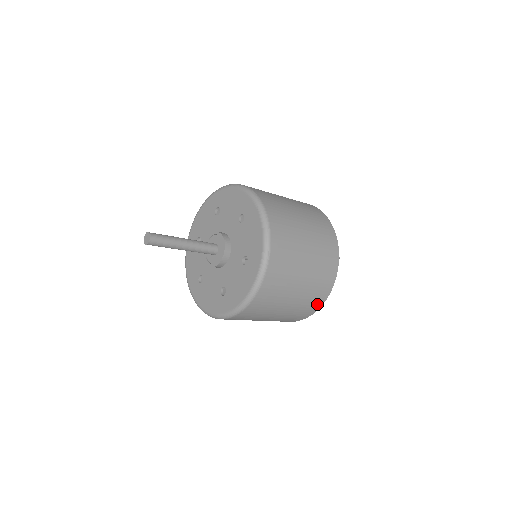
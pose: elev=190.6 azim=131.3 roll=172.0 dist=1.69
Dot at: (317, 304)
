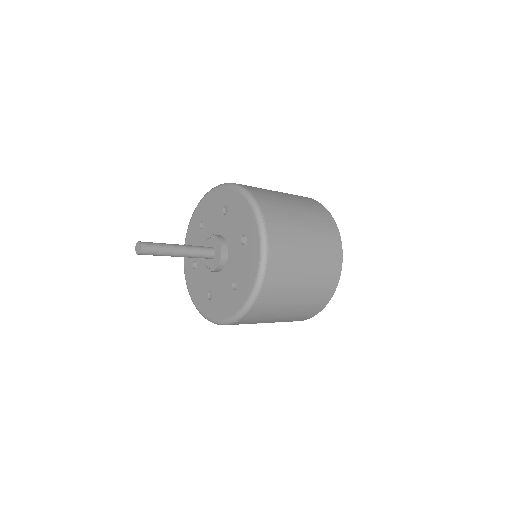
Dot at: (335, 272)
